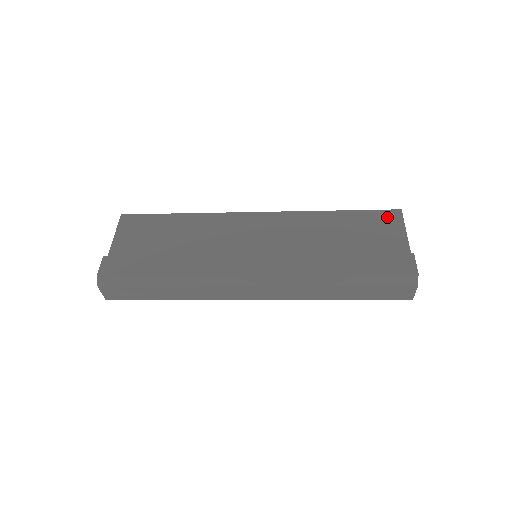
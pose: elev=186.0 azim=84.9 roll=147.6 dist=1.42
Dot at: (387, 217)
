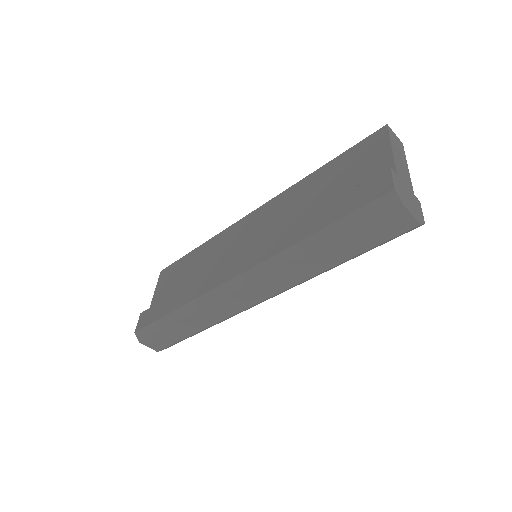
Dot at: (370, 143)
